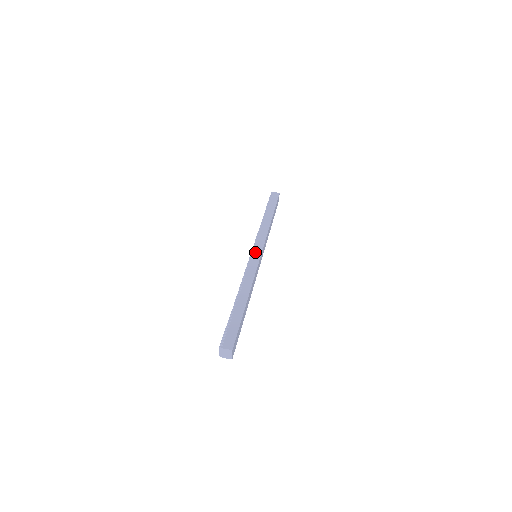
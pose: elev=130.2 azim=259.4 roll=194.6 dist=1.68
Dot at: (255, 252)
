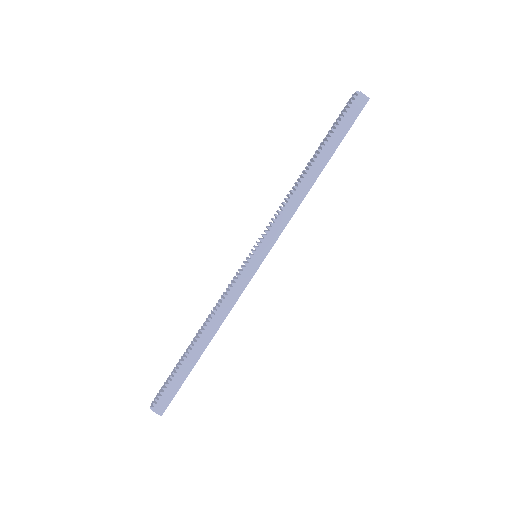
Dot at: (254, 258)
